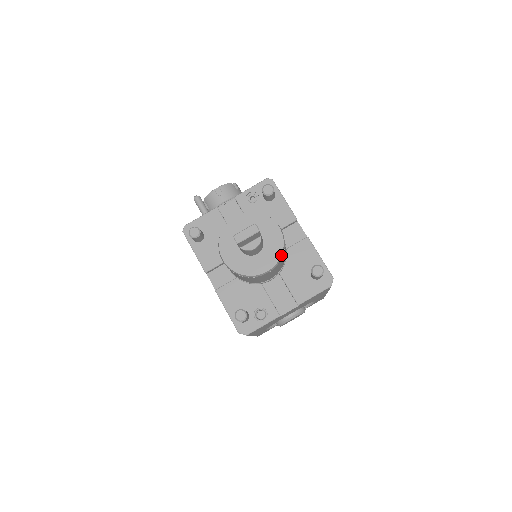
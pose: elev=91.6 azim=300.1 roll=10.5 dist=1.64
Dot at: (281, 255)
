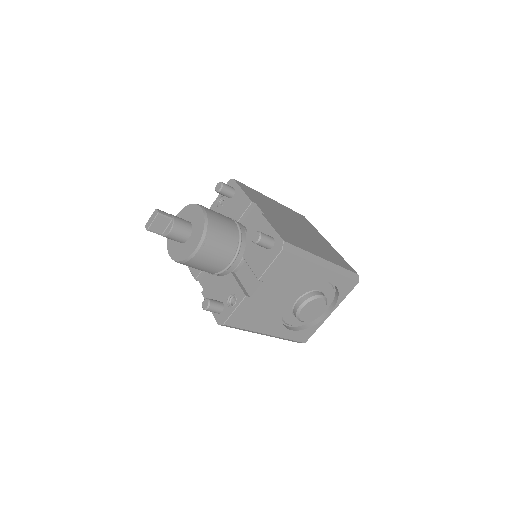
Dot at: (203, 231)
